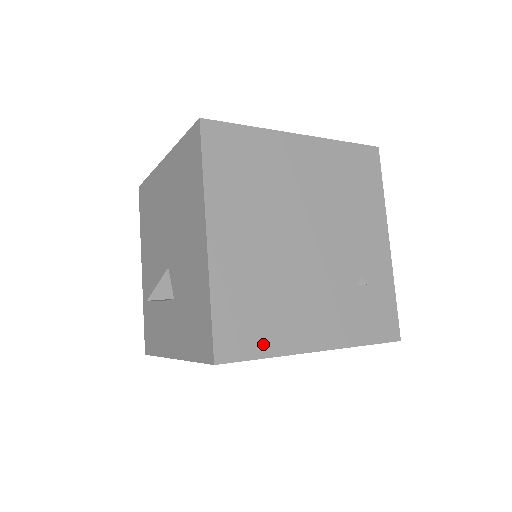
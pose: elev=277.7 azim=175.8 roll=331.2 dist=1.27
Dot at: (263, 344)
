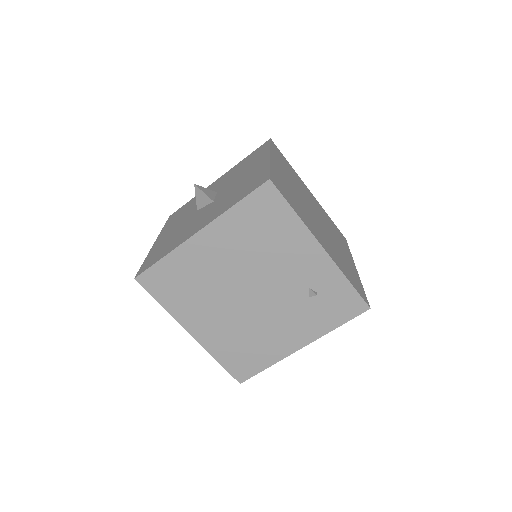
Dot at: (261, 363)
